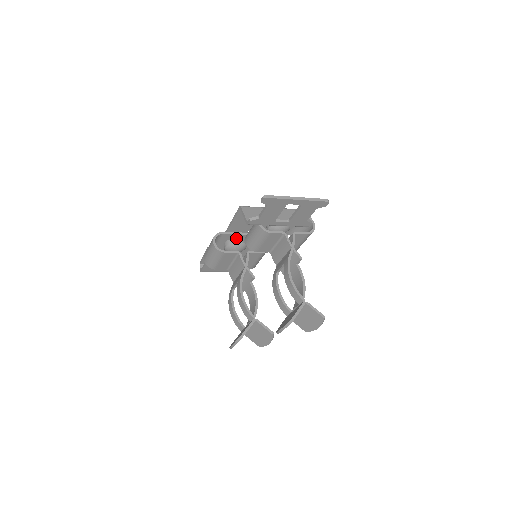
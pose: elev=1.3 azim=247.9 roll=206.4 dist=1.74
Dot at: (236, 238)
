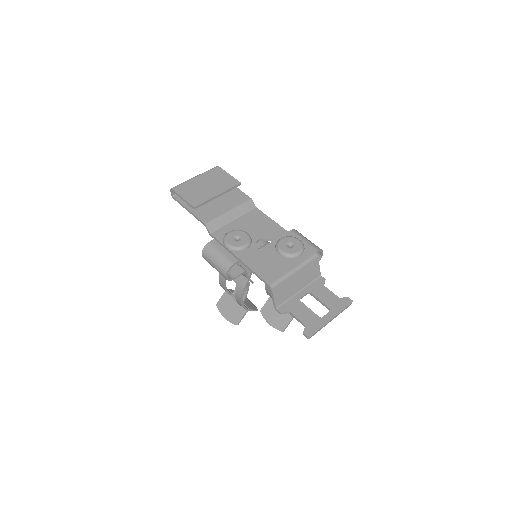
Dot at: occluded
